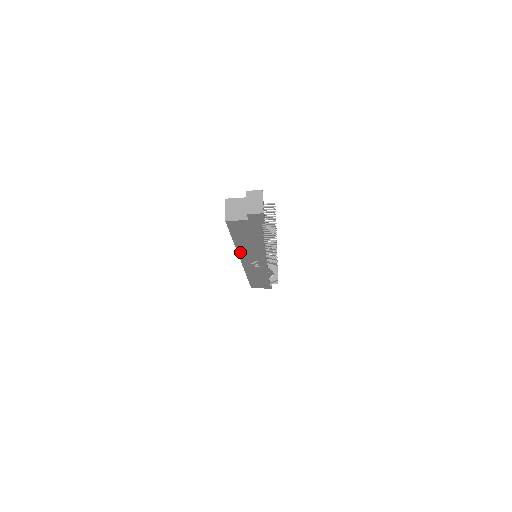
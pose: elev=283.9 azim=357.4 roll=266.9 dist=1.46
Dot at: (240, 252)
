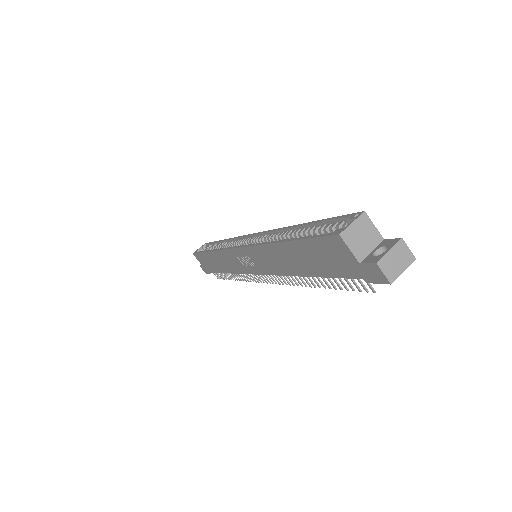
Dot at: (264, 247)
